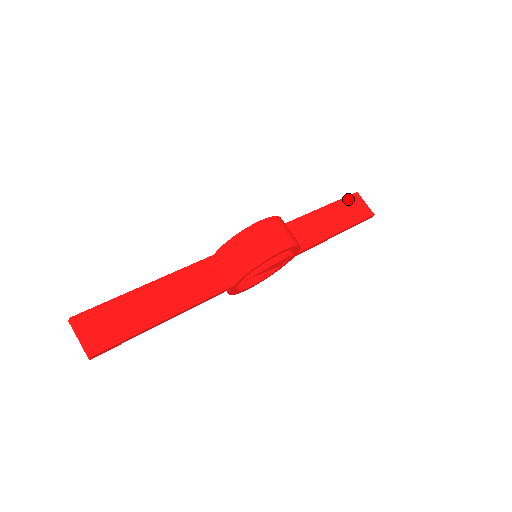
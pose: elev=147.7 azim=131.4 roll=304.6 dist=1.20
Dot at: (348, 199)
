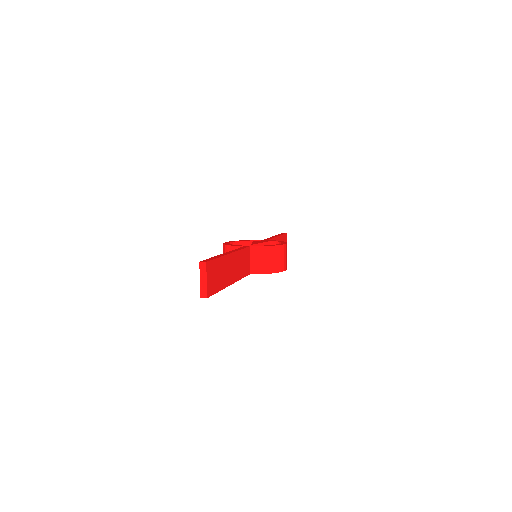
Dot at: occluded
